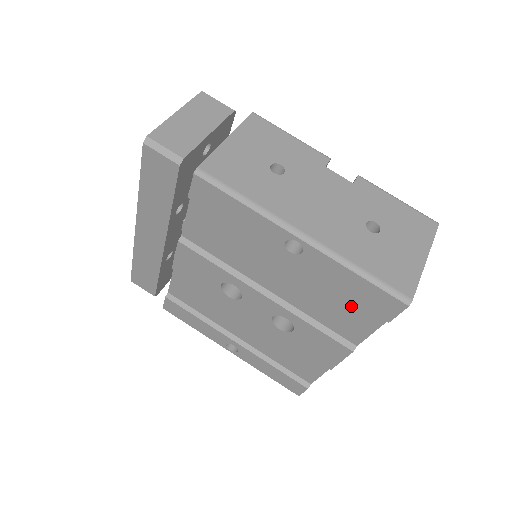
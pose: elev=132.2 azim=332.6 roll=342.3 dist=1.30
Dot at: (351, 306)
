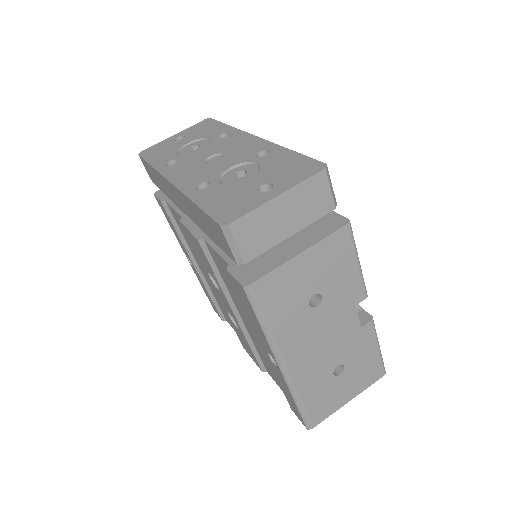
Dot at: occluded
